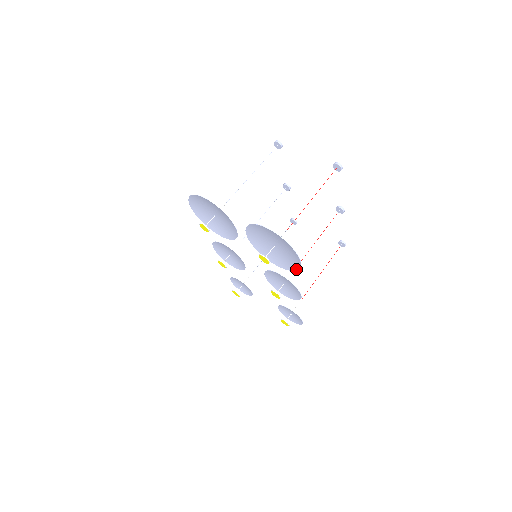
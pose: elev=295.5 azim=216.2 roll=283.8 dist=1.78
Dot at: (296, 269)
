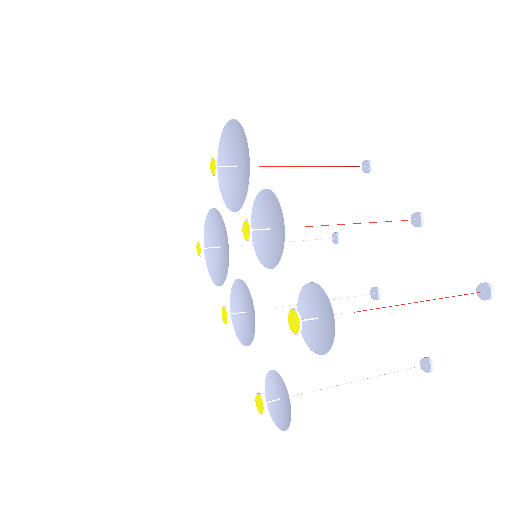
Dot at: (248, 149)
